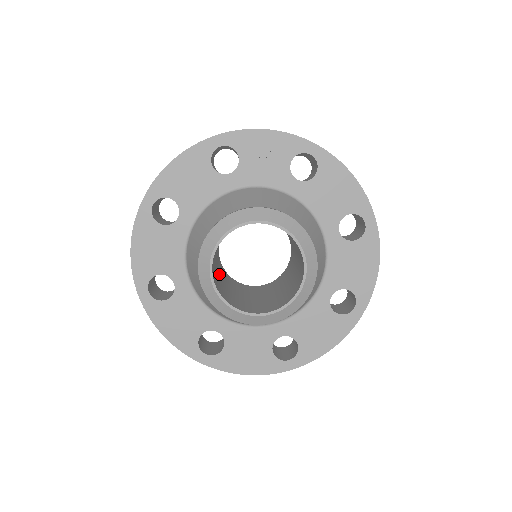
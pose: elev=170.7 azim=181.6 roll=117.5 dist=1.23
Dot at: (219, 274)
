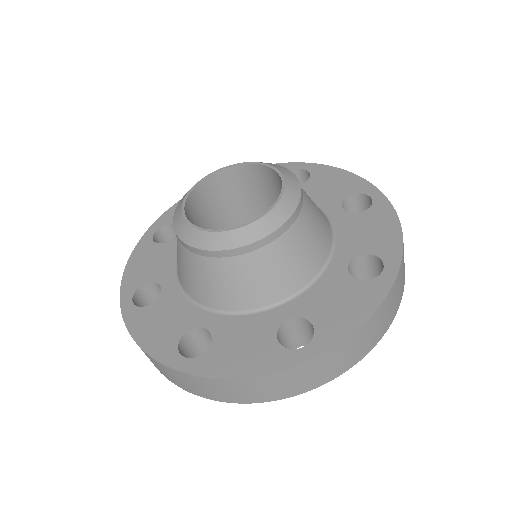
Dot at: occluded
